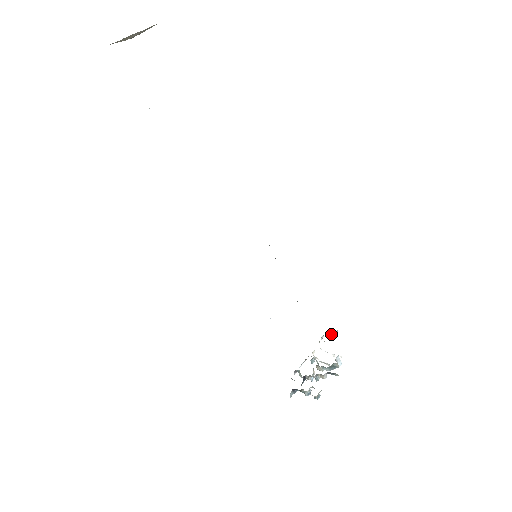
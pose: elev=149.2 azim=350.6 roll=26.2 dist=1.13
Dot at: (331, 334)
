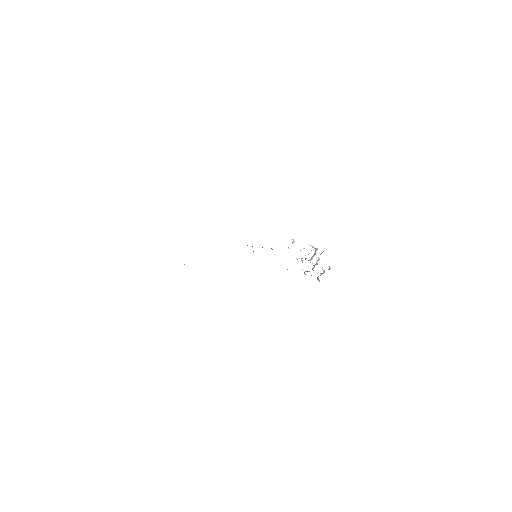
Dot at: (292, 243)
